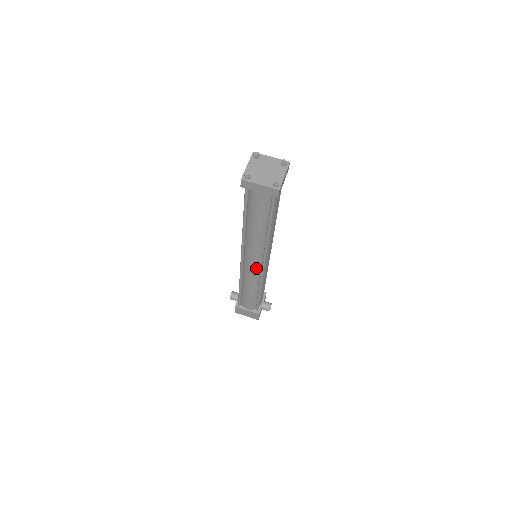
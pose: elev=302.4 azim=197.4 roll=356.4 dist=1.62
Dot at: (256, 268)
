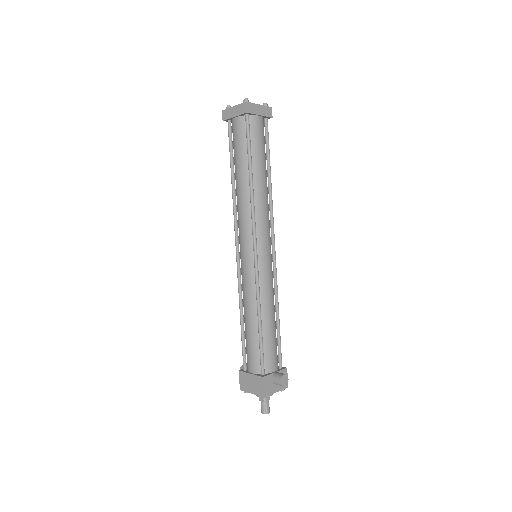
Dot at: (249, 259)
